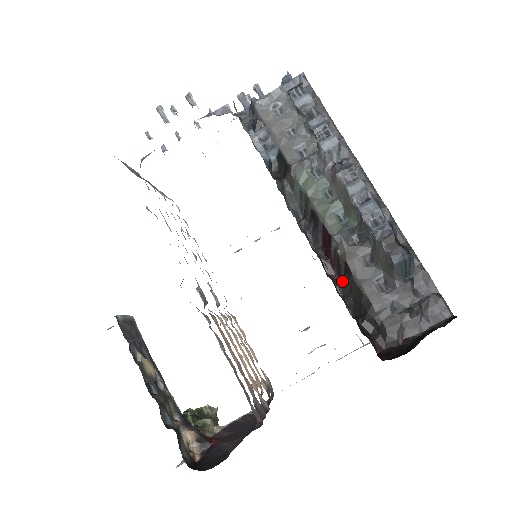
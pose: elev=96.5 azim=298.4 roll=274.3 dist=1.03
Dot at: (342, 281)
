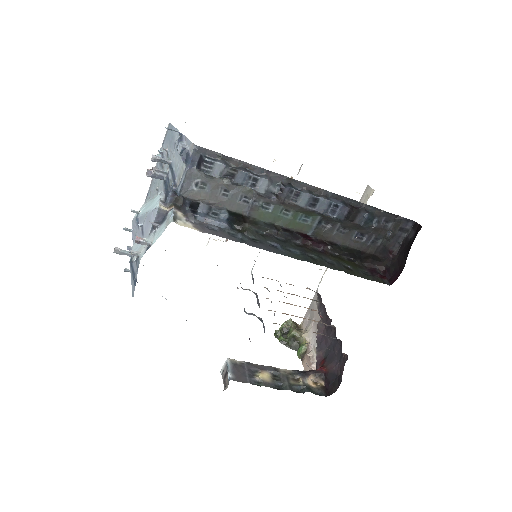
Dot at: (331, 246)
